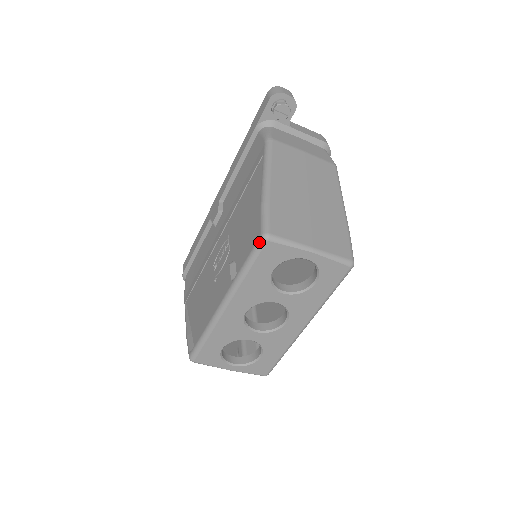
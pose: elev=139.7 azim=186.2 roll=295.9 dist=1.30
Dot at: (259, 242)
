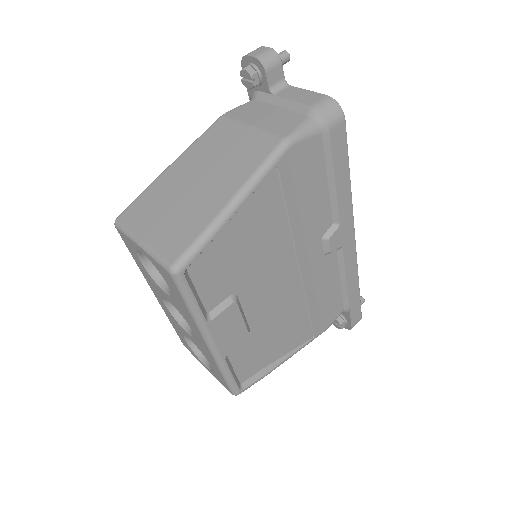
Dot at: occluded
